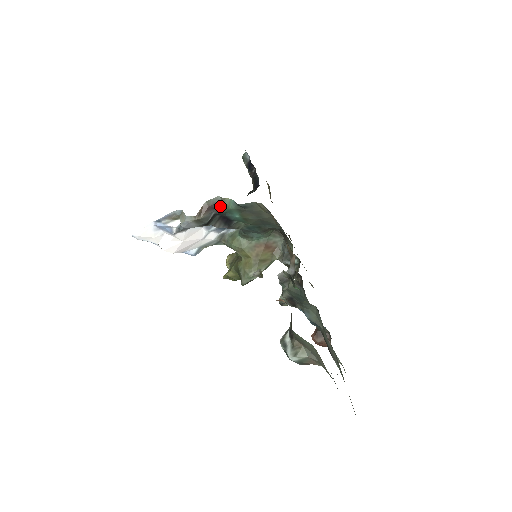
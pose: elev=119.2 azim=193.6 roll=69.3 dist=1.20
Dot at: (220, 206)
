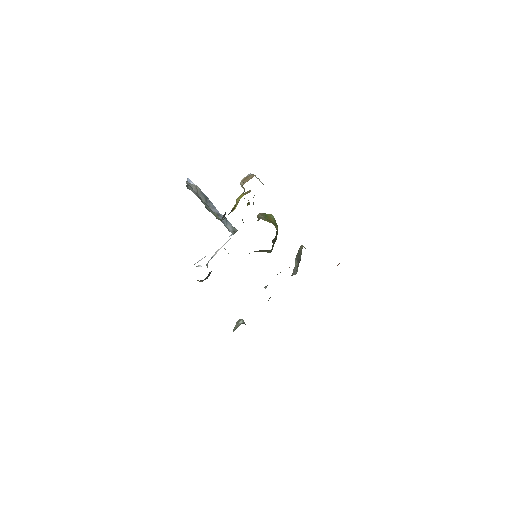
Dot at: occluded
